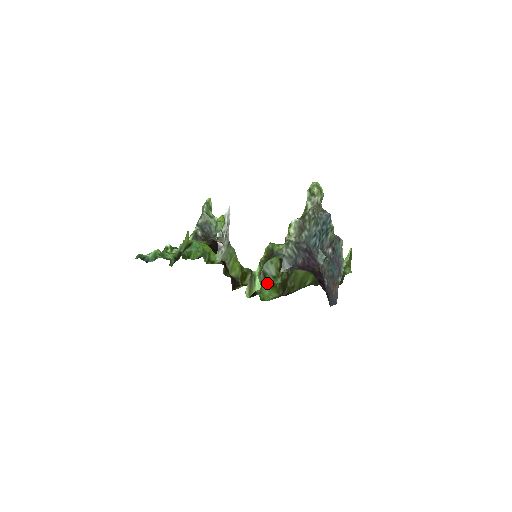
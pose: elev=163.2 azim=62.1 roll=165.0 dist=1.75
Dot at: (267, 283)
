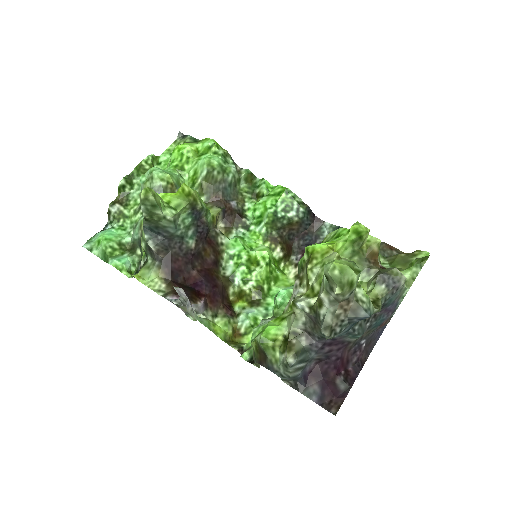
Dot at: occluded
